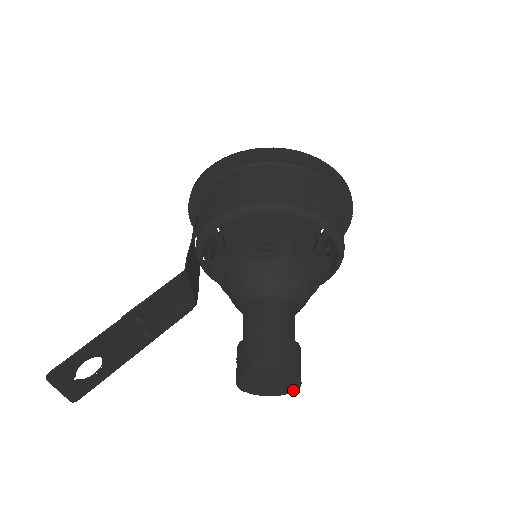
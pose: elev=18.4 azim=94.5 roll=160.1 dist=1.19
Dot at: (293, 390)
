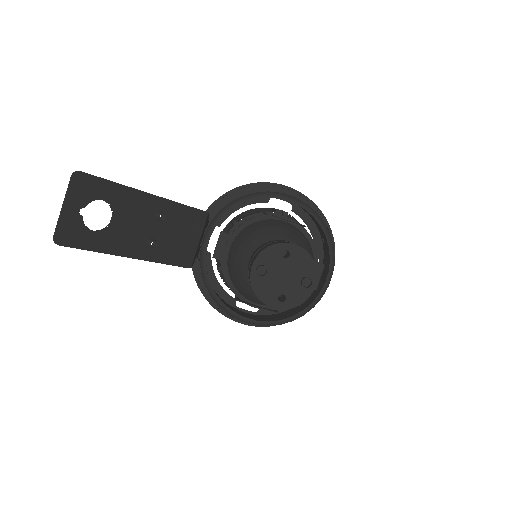
Dot at: (307, 287)
